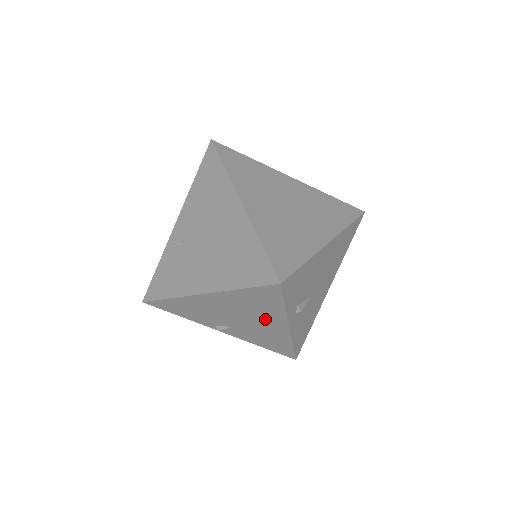
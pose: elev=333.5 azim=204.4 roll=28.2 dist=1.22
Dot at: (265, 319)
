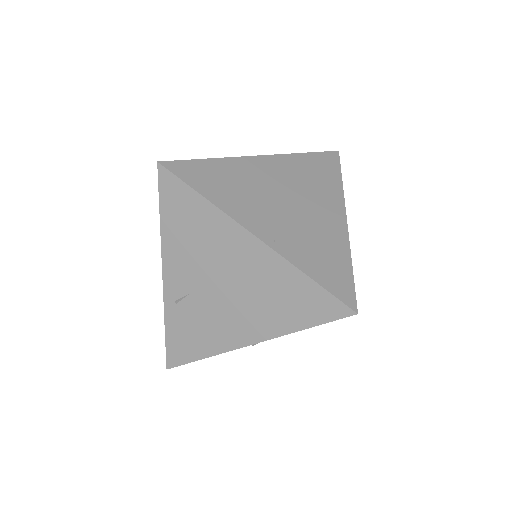
Dot at: occluded
